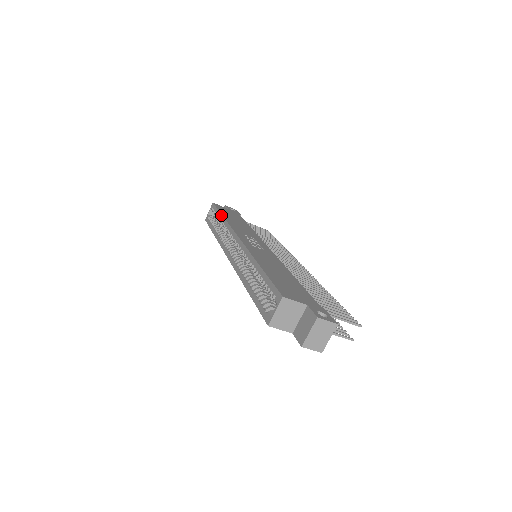
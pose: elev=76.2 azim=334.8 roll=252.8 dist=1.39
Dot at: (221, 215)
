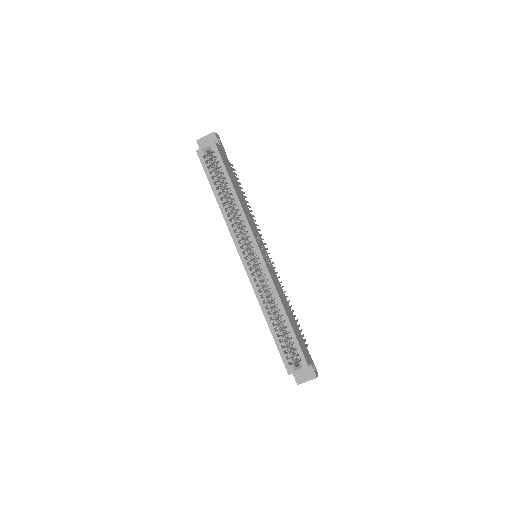
Dot at: (233, 187)
